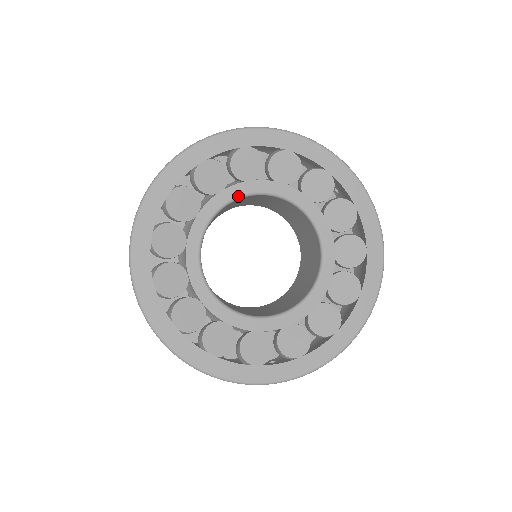
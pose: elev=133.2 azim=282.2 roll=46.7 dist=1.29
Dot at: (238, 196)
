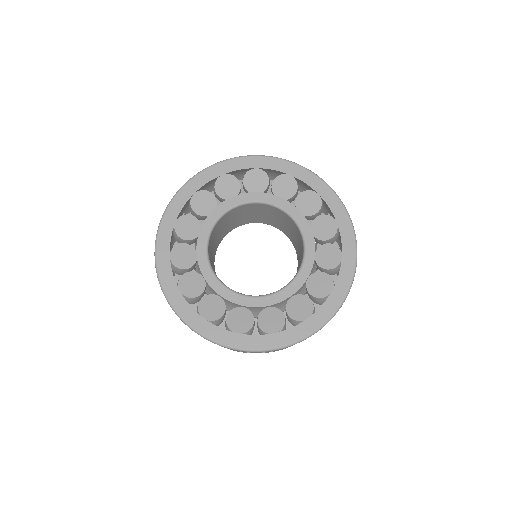
Dot at: (244, 202)
